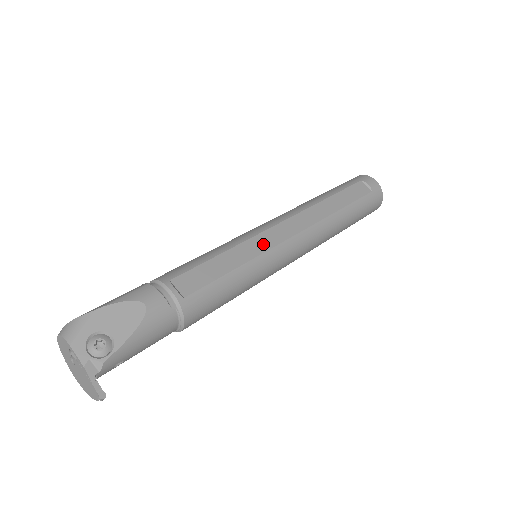
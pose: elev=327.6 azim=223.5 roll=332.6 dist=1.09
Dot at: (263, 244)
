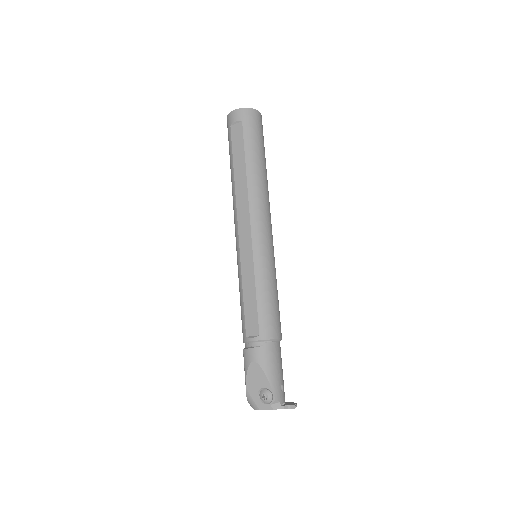
Dot at: (247, 256)
